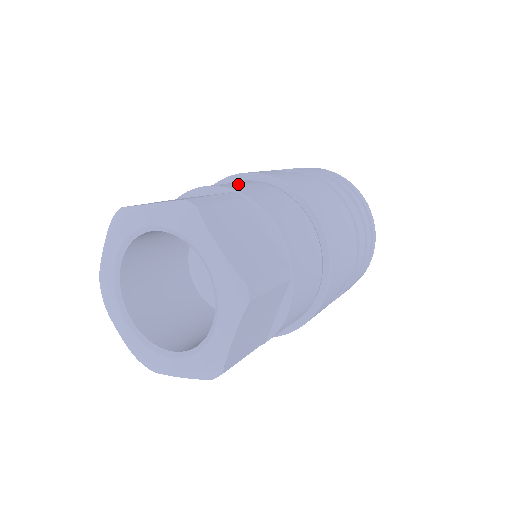
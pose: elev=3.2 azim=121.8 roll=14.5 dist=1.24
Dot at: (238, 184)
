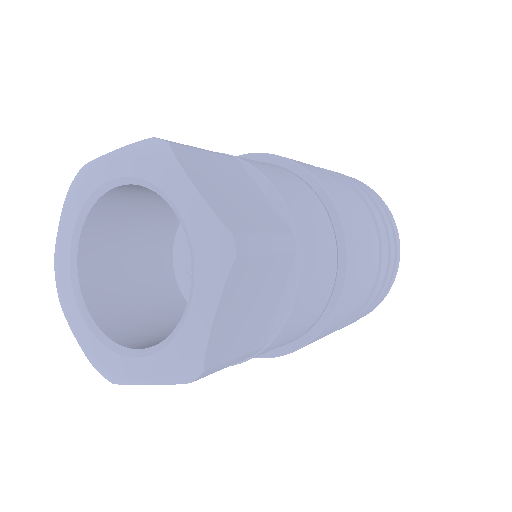
Dot at: occluded
